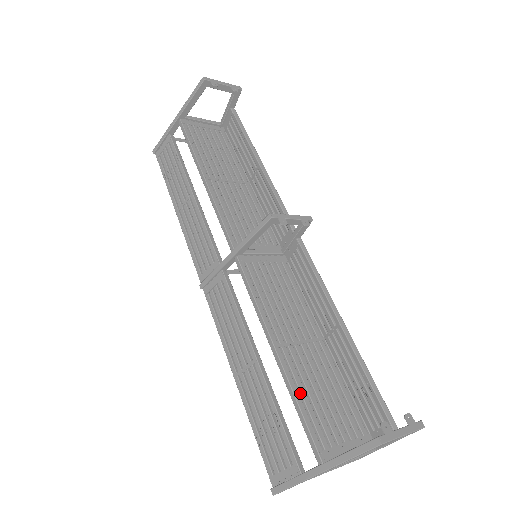
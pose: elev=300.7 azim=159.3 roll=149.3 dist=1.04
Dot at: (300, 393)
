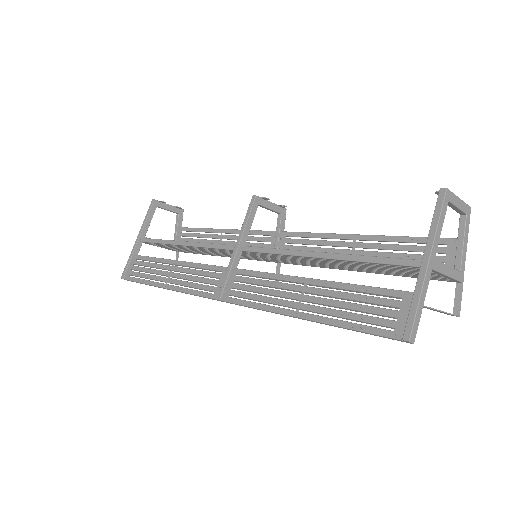
Dot at: (362, 257)
